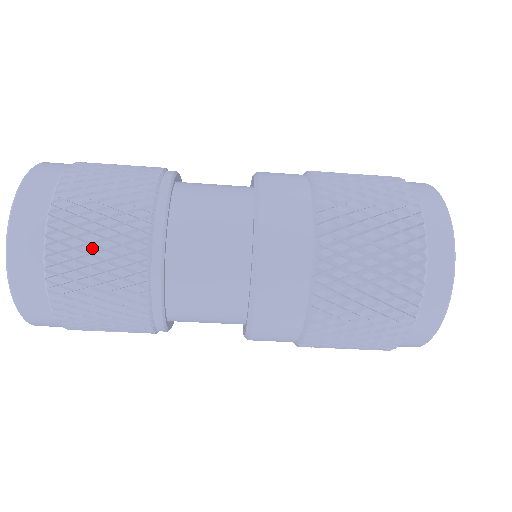
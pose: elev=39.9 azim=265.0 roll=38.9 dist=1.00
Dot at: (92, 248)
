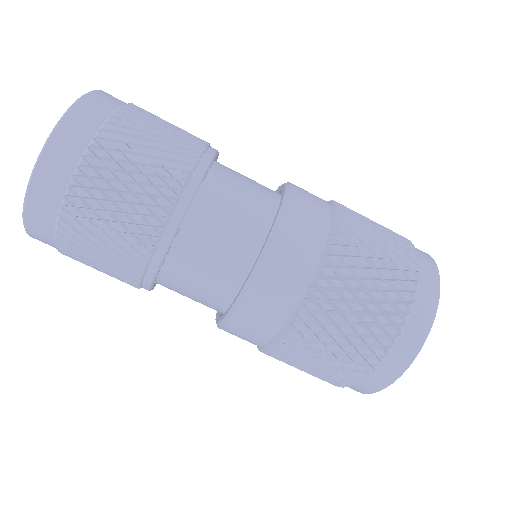
Dot at: (141, 149)
